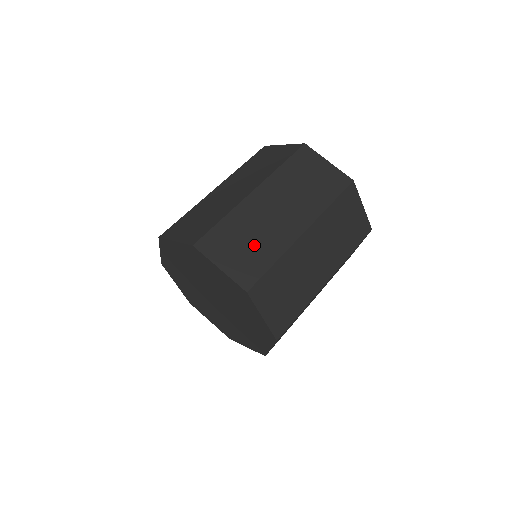
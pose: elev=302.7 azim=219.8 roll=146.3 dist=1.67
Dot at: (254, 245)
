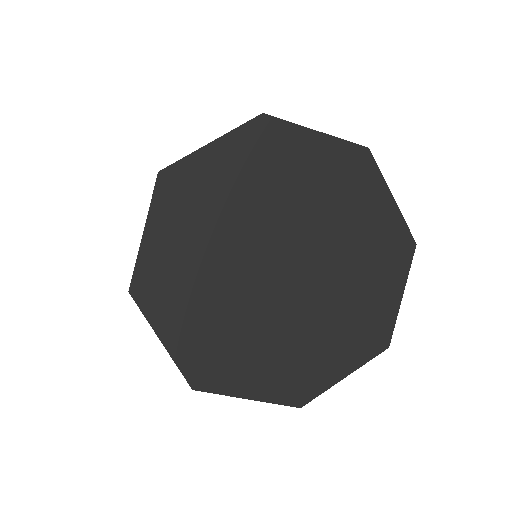
Dot at: occluded
